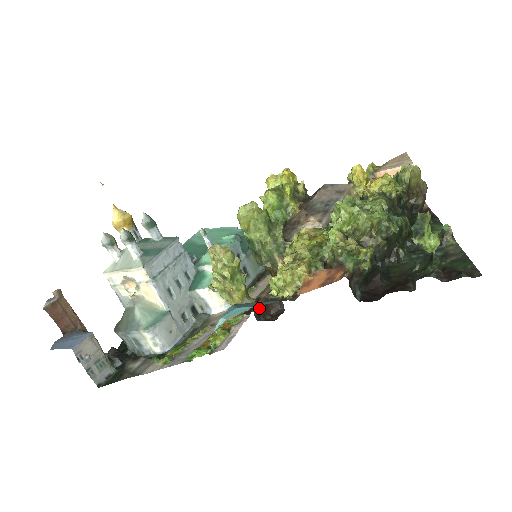
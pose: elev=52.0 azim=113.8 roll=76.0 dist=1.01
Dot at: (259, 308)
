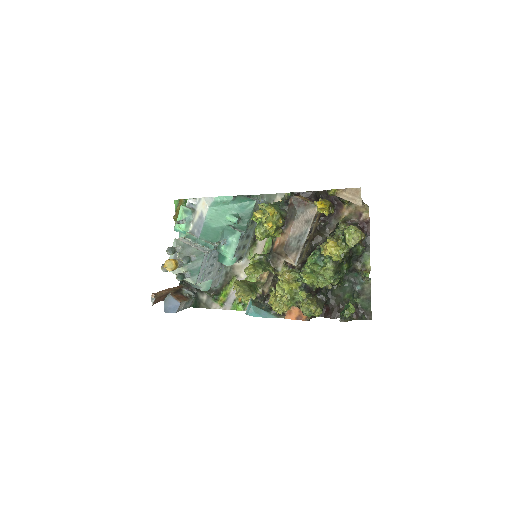
Dot at: (265, 297)
